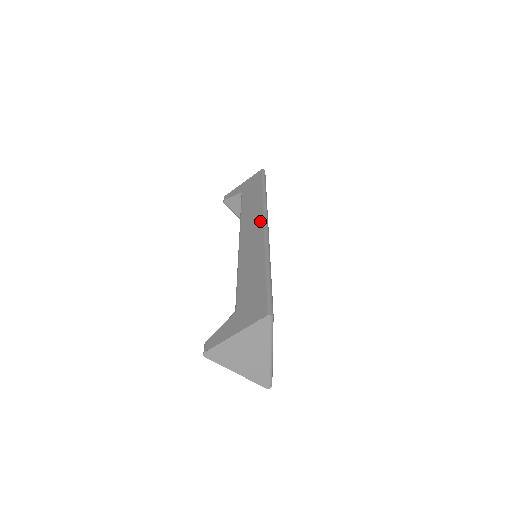
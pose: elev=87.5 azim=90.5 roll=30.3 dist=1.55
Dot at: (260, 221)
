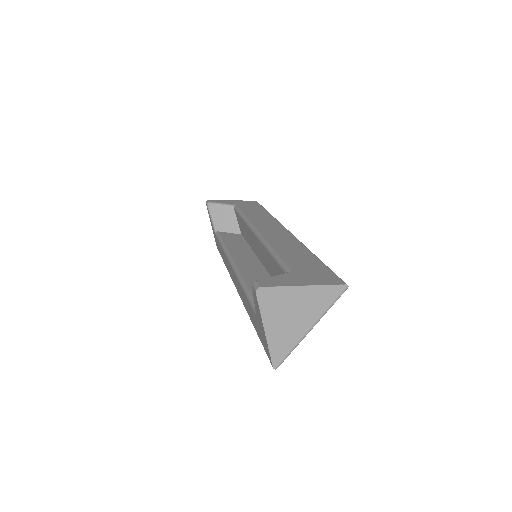
Dot at: (282, 228)
